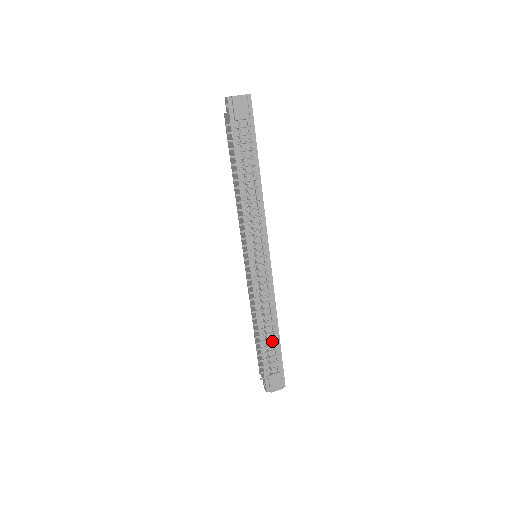
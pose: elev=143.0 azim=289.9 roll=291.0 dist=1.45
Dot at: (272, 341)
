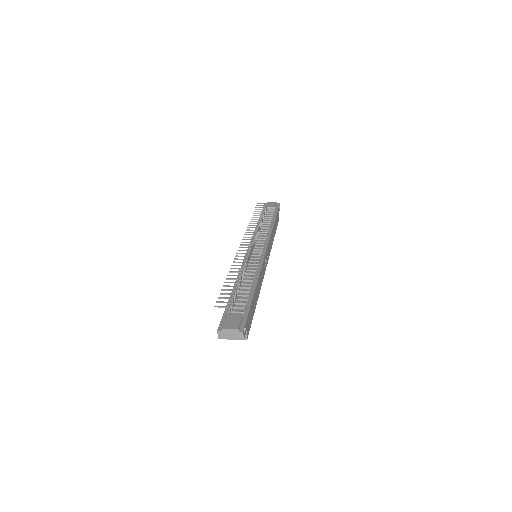
Dot at: (245, 294)
